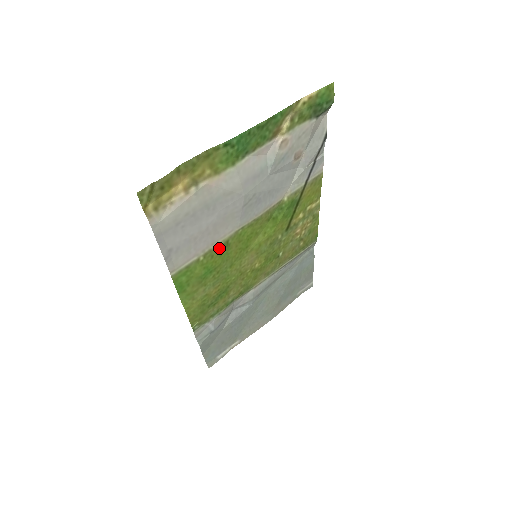
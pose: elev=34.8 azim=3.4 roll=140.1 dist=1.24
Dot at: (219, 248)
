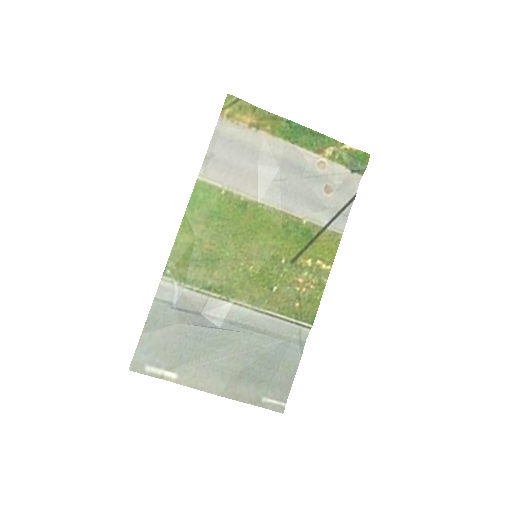
Dot at: (238, 201)
